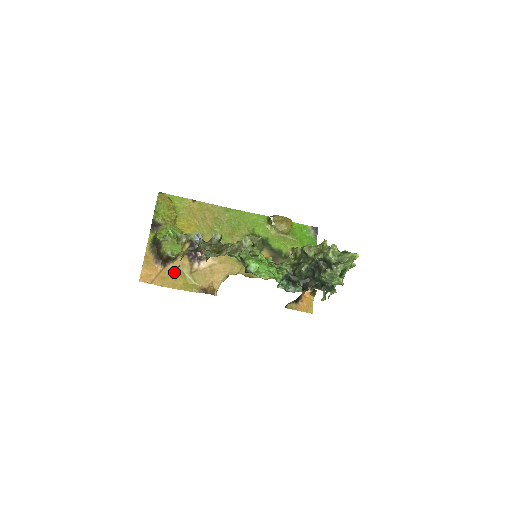
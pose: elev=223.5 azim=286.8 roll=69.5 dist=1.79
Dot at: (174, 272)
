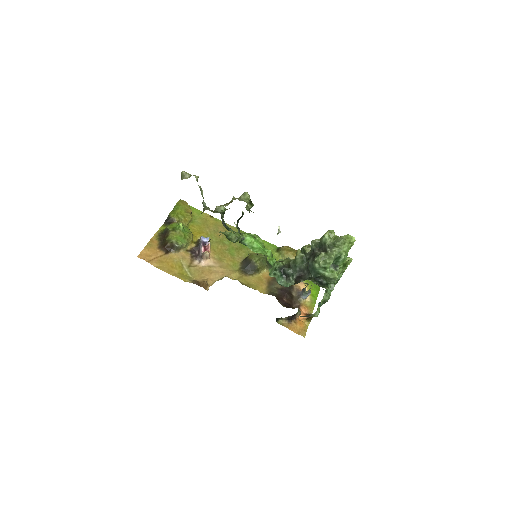
Dot at: (173, 260)
